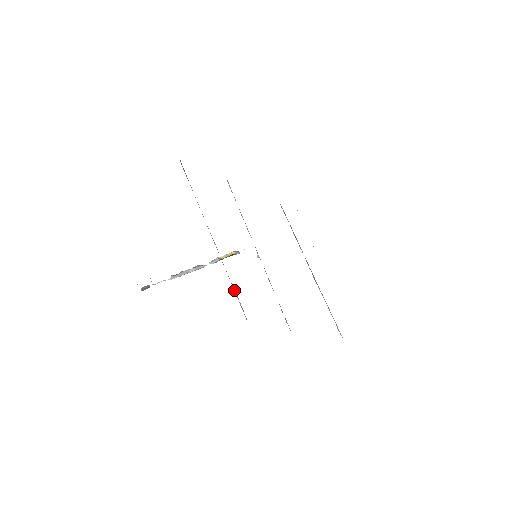
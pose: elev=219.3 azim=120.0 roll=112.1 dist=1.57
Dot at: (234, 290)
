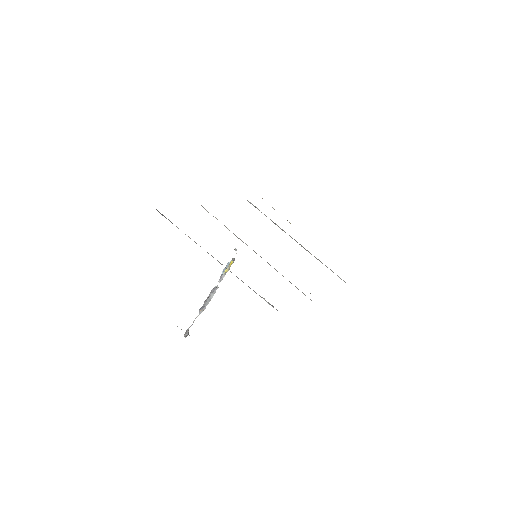
Dot at: occluded
